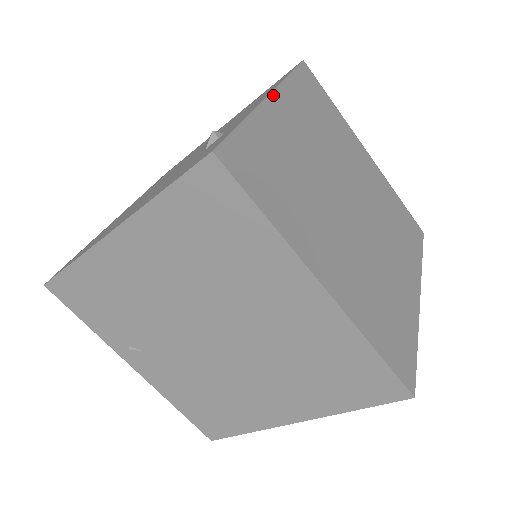
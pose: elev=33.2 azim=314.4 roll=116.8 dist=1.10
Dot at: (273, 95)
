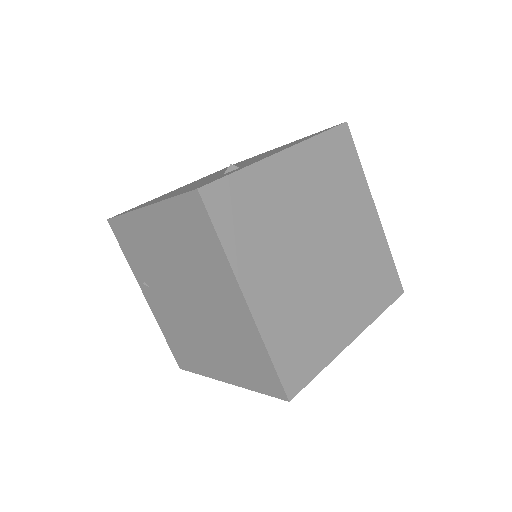
Dot at: (287, 151)
